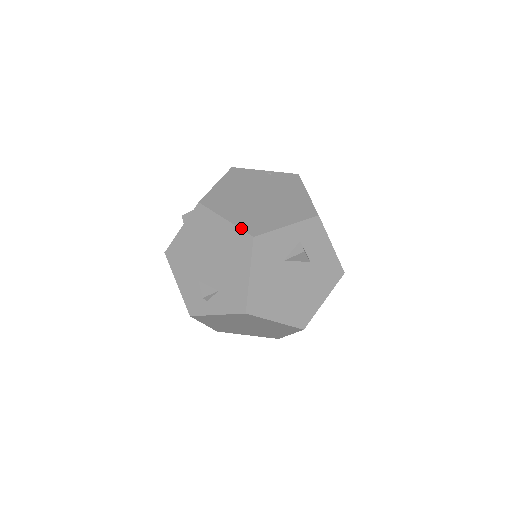
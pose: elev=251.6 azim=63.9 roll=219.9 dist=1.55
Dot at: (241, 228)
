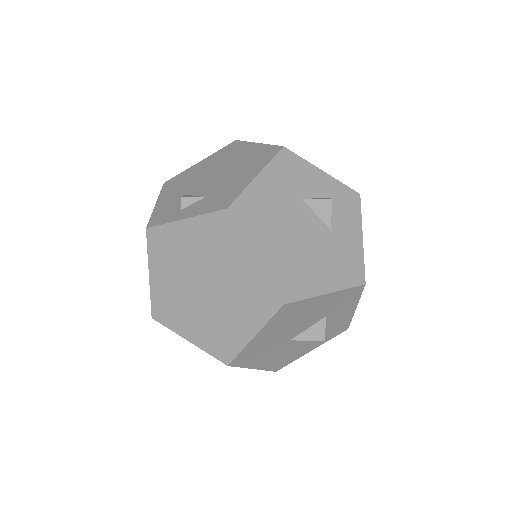
Dot at: (272, 145)
